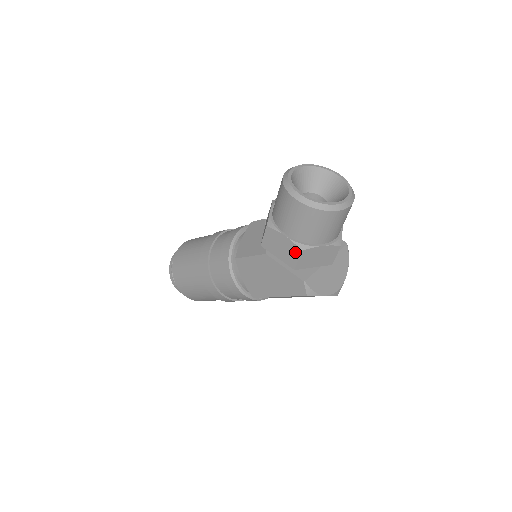
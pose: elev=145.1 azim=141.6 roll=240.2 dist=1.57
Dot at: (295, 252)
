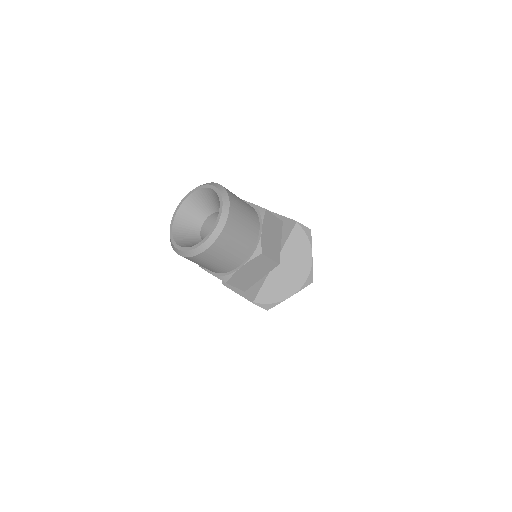
Dot at: occluded
